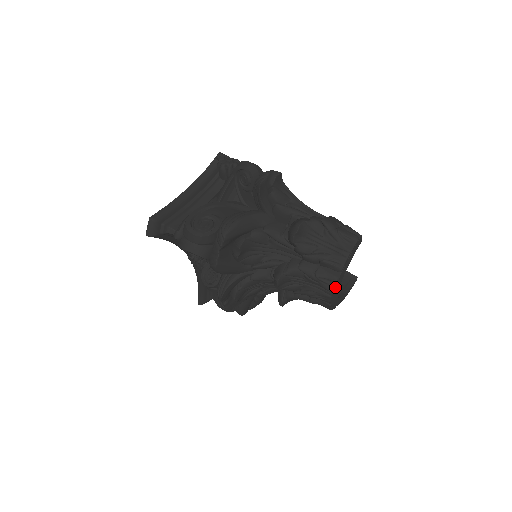
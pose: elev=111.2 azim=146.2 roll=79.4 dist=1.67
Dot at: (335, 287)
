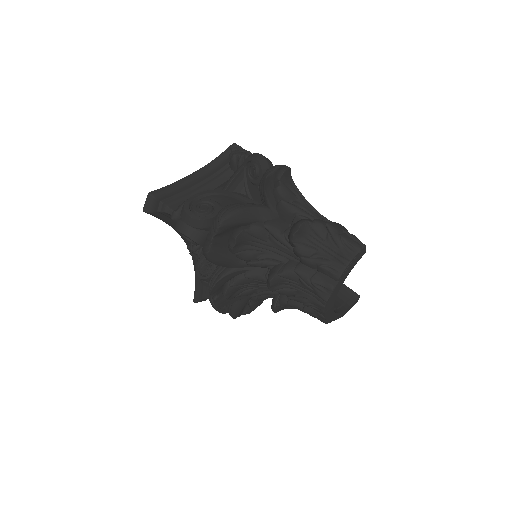
Dot at: (330, 296)
